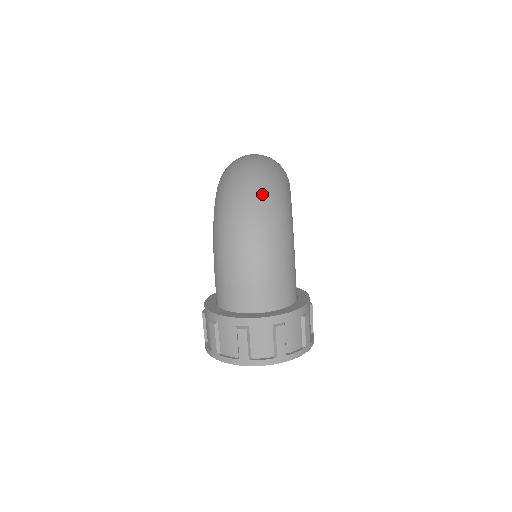
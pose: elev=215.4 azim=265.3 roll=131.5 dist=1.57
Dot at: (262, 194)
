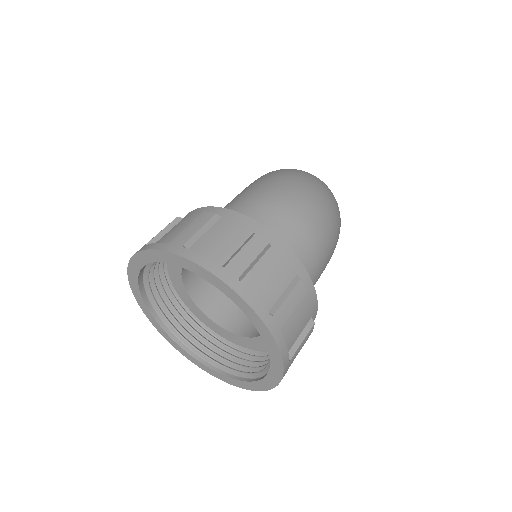
Dot at: occluded
